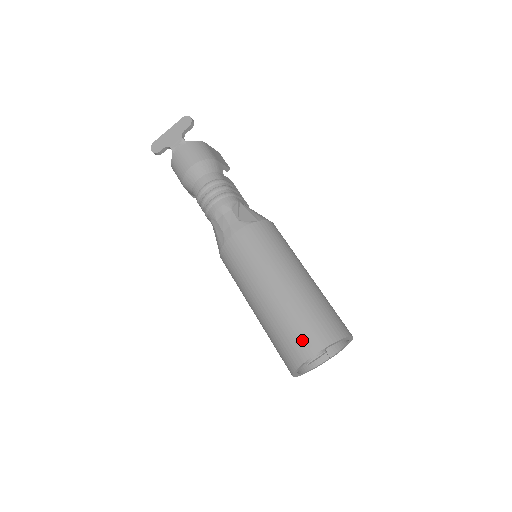
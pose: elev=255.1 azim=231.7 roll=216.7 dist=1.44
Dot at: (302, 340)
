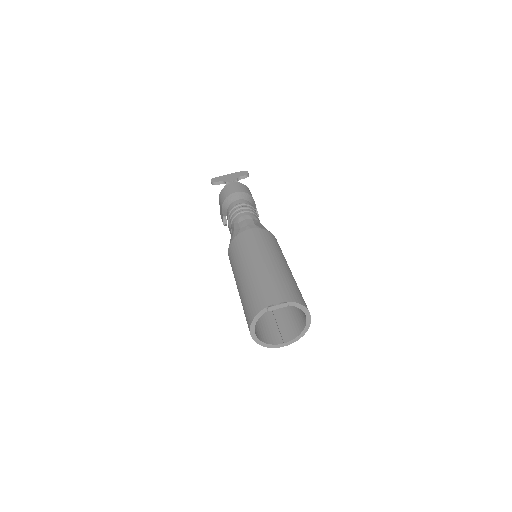
Dot at: (272, 293)
